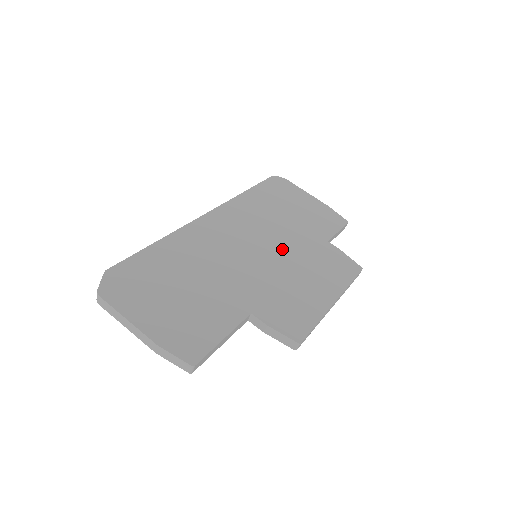
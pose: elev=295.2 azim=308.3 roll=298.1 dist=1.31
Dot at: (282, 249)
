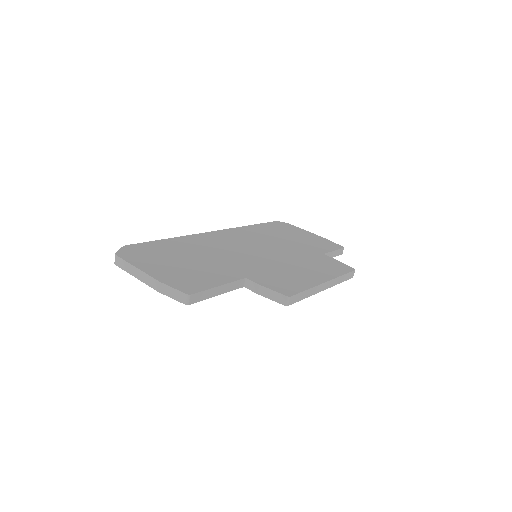
Dot at: (280, 253)
